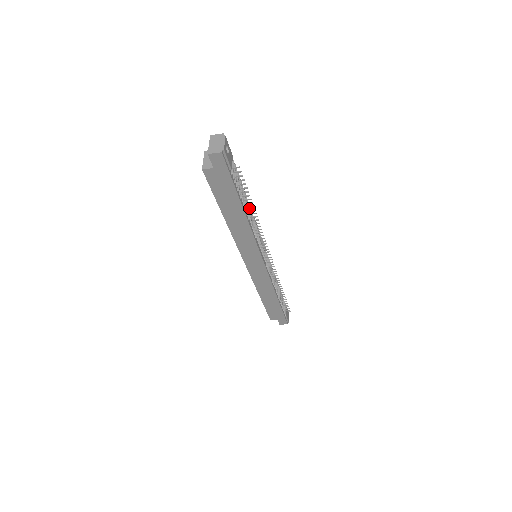
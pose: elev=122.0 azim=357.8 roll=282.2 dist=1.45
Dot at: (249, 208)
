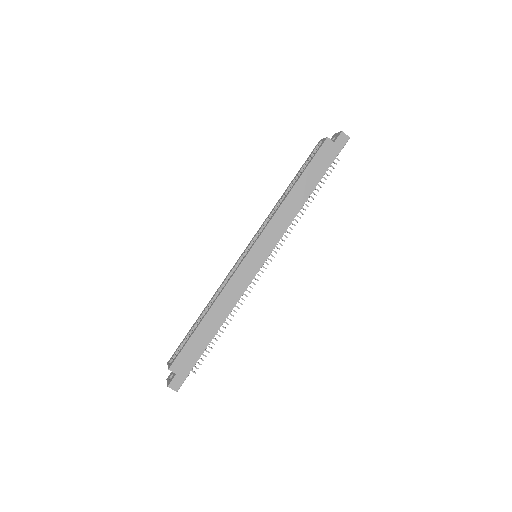
Dot at: occluded
